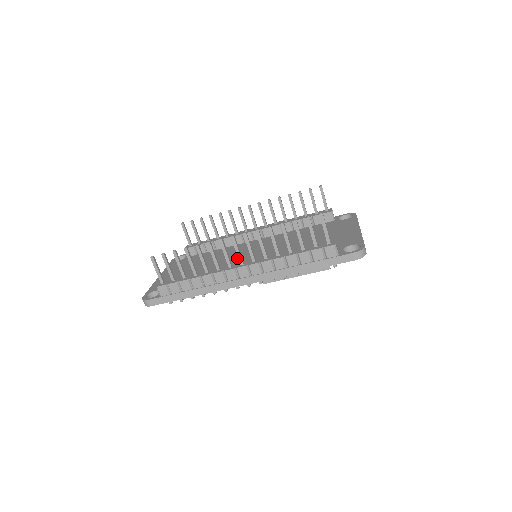
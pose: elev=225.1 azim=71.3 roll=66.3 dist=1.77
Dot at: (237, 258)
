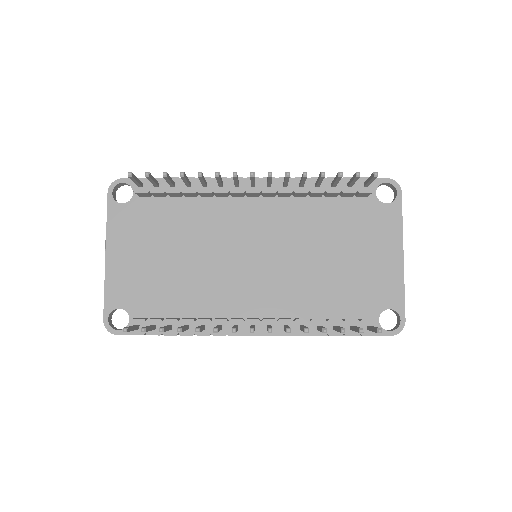
Dot at: (229, 258)
